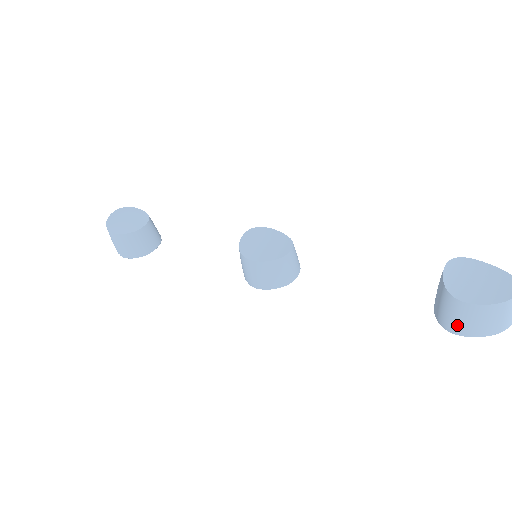
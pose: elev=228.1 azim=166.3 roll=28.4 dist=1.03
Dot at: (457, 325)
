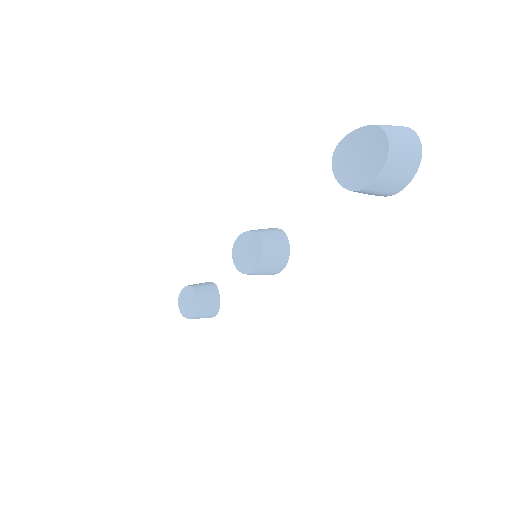
Dot at: (387, 193)
